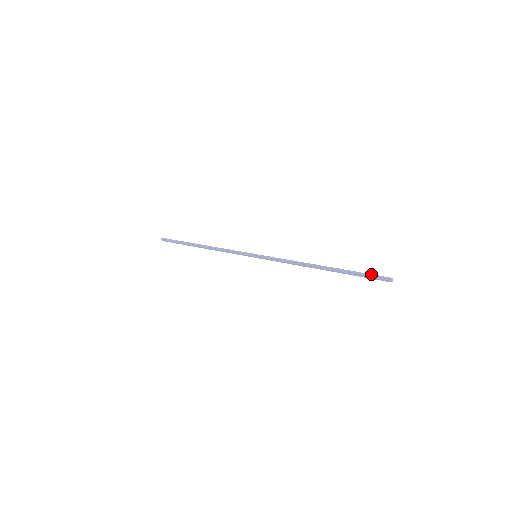
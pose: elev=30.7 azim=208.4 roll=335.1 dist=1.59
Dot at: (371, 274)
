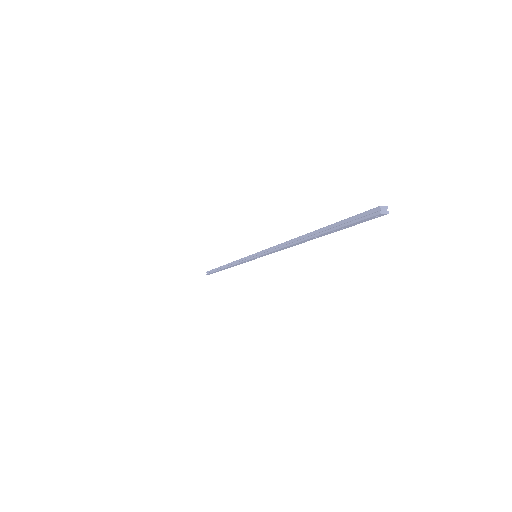
Dot at: (352, 216)
